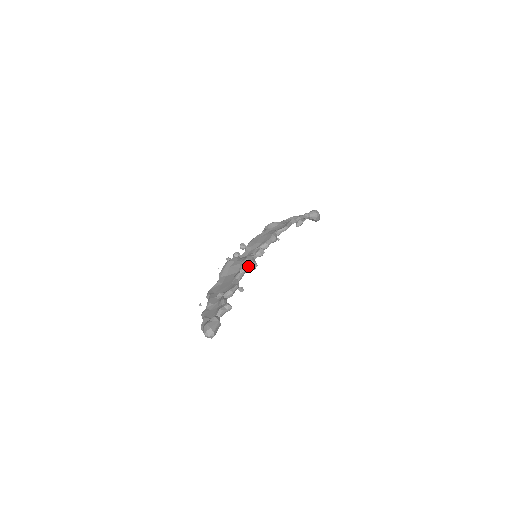
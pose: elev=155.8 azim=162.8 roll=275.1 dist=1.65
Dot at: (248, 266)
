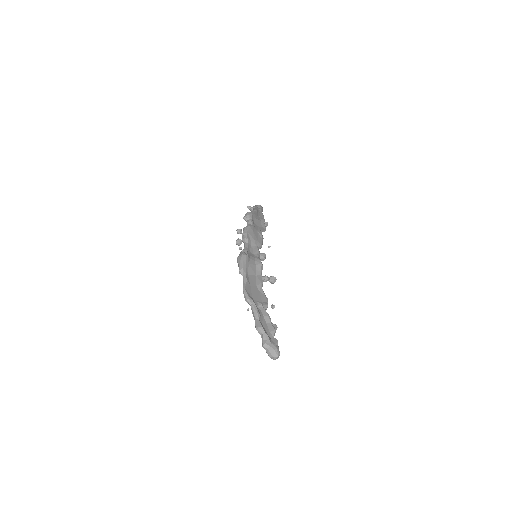
Dot at: (271, 280)
